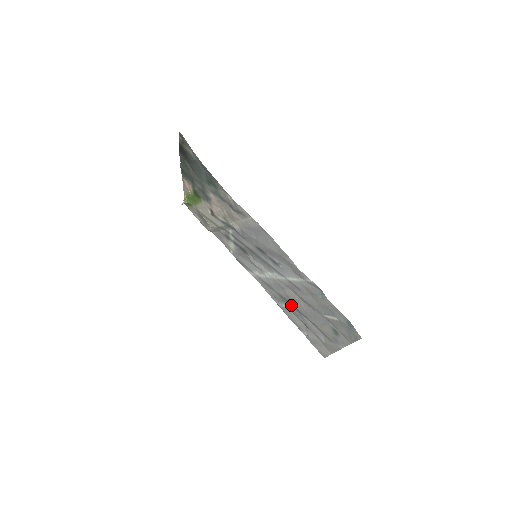
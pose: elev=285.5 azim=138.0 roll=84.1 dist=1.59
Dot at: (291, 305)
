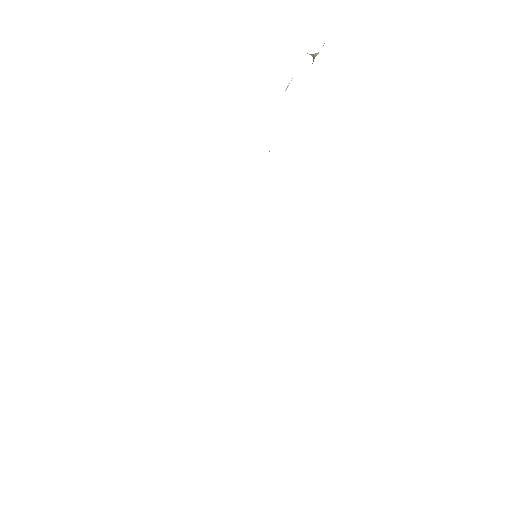
Dot at: occluded
